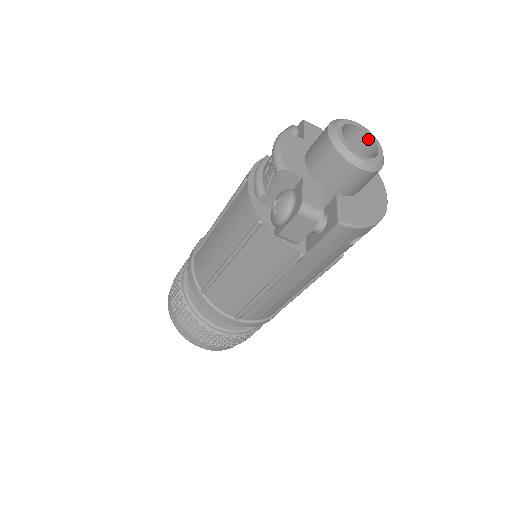
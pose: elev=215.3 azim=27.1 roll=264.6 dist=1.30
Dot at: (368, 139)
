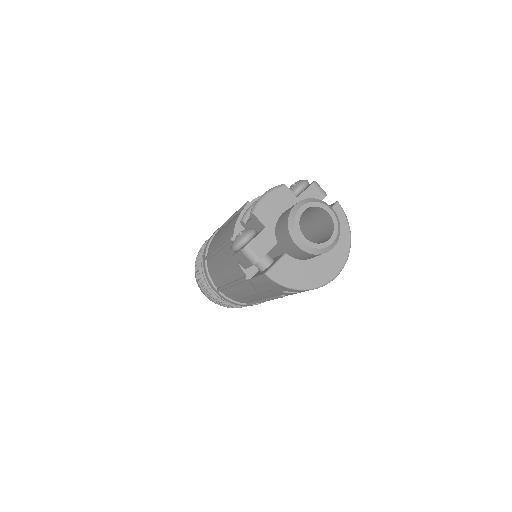
Dot at: (332, 226)
